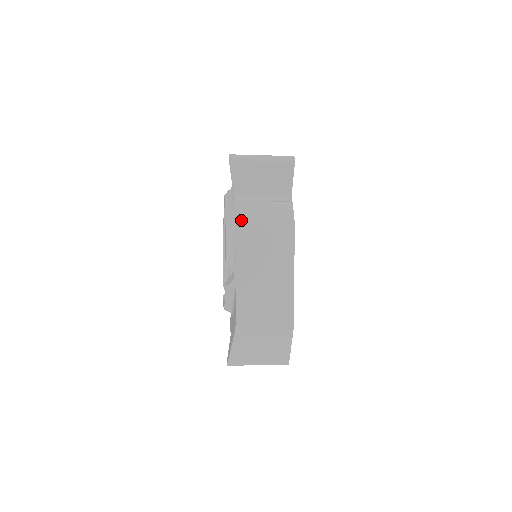
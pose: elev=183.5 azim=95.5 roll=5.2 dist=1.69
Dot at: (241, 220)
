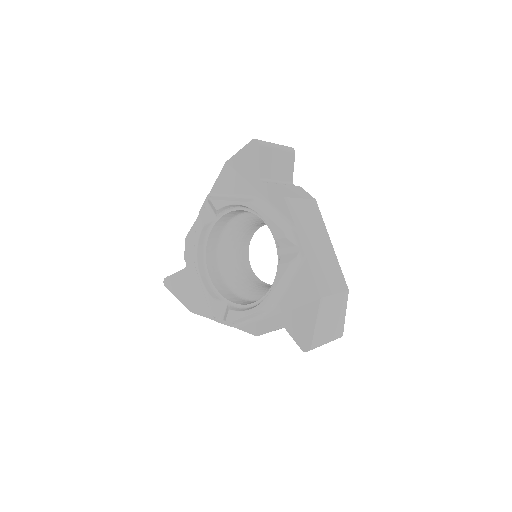
Dot at: (286, 195)
